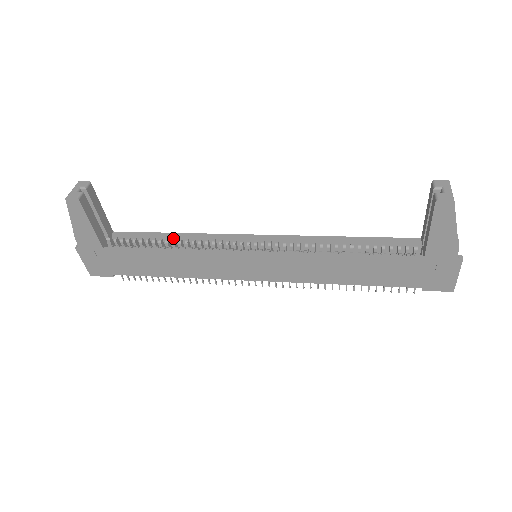
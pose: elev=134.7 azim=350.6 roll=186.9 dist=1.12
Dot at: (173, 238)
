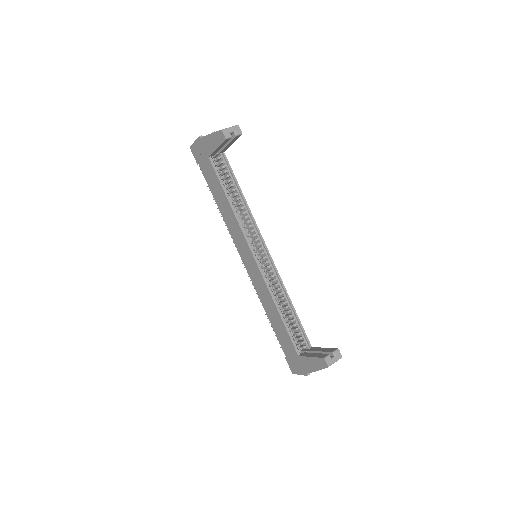
Dot at: (240, 197)
